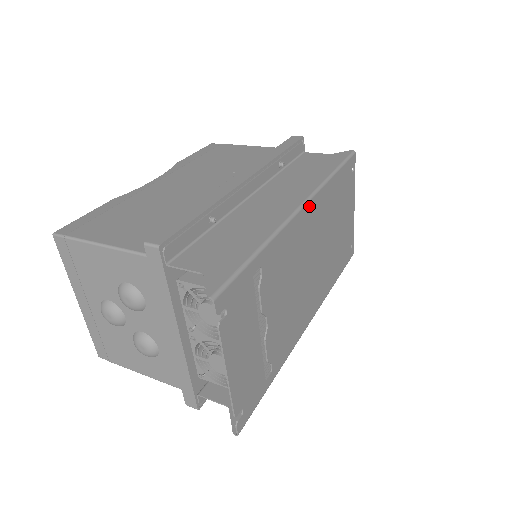
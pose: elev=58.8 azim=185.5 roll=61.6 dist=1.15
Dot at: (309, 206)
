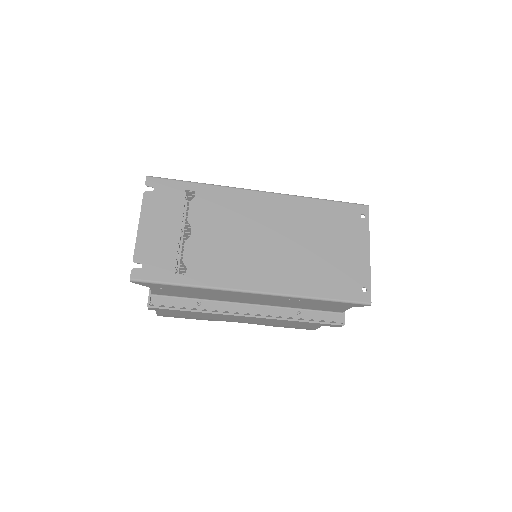
Dot at: (270, 196)
